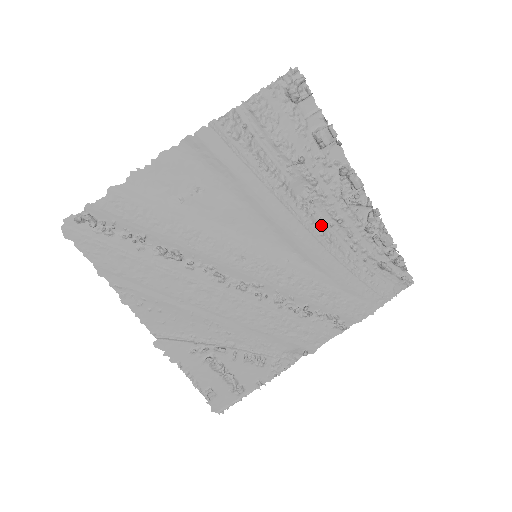
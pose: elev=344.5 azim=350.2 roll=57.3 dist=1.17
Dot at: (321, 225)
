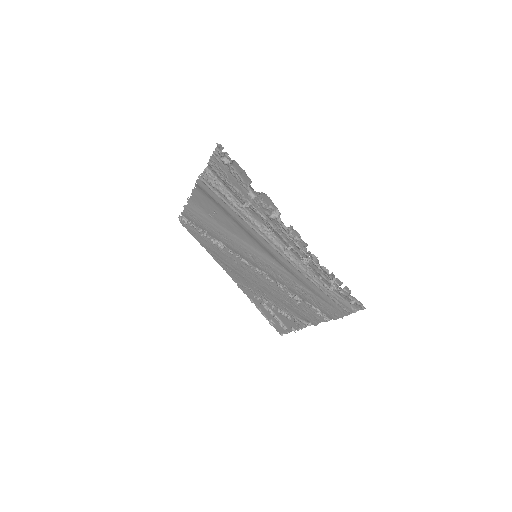
Dot at: (282, 246)
